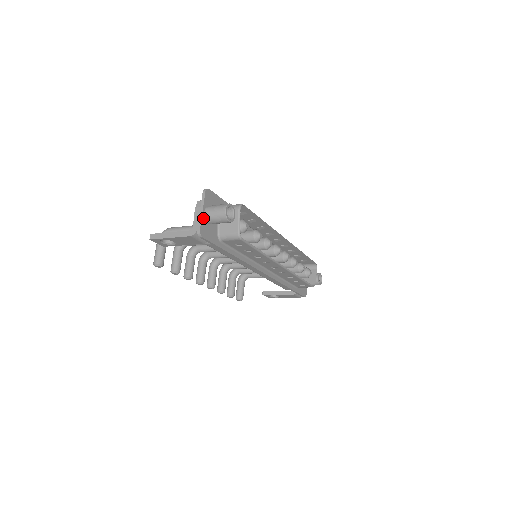
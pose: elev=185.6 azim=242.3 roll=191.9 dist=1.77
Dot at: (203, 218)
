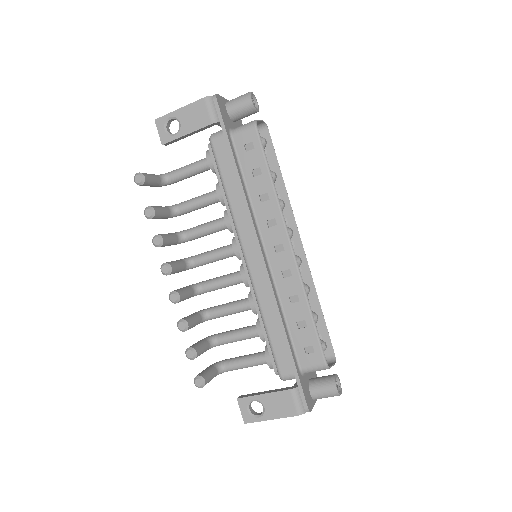
Dot at: (224, 101)
